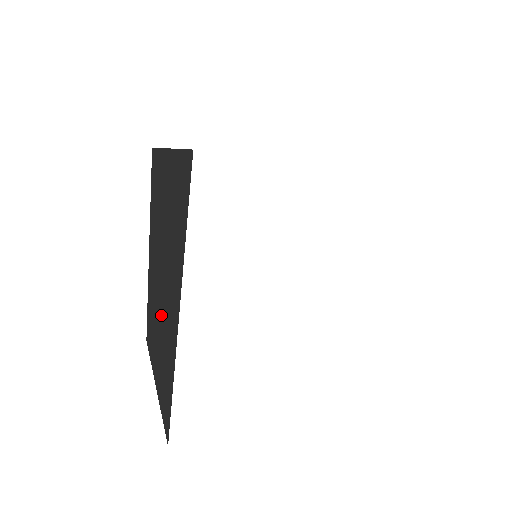
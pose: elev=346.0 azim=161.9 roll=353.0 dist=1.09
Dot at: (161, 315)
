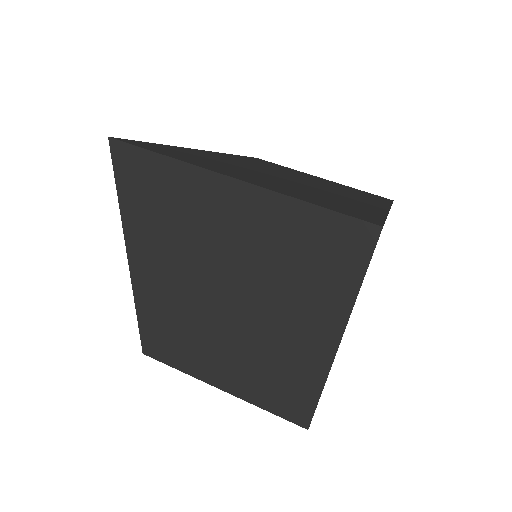
Dot at: (246, 336)
